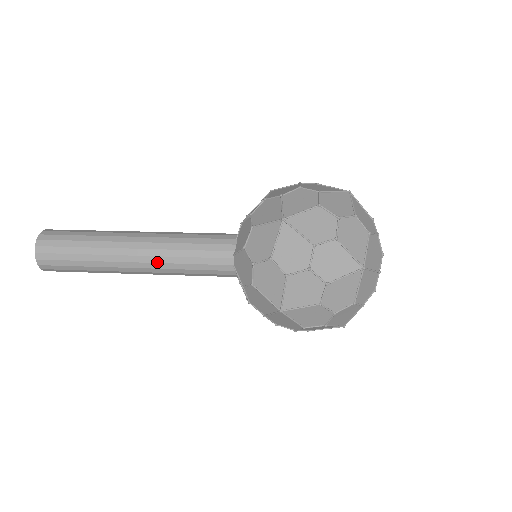
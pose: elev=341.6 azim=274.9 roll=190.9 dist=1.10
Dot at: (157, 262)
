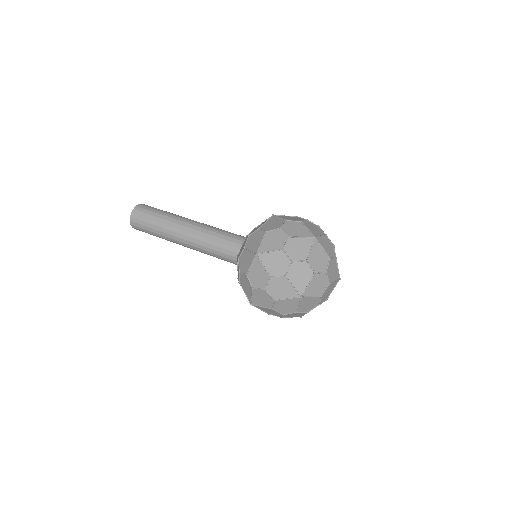
Dot at: (194, 246)
